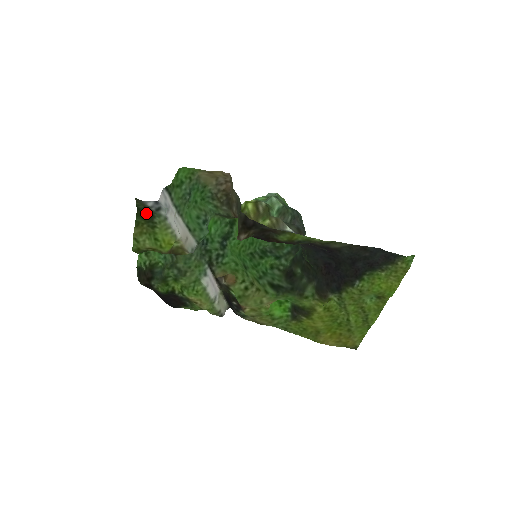
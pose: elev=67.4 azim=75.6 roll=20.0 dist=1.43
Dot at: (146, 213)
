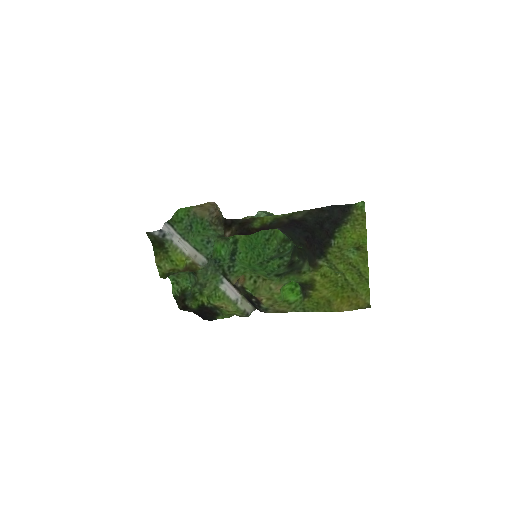
Dot at: (158, 243)
